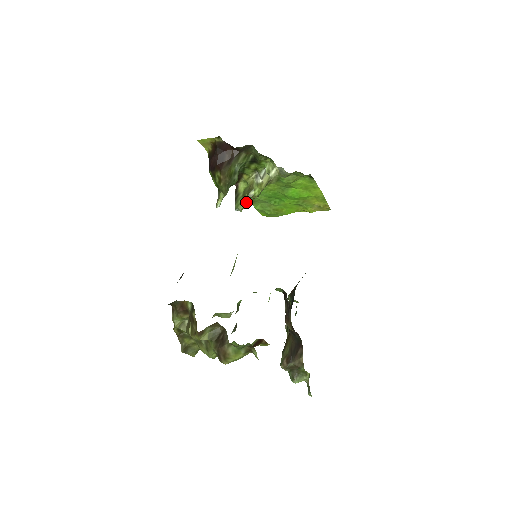
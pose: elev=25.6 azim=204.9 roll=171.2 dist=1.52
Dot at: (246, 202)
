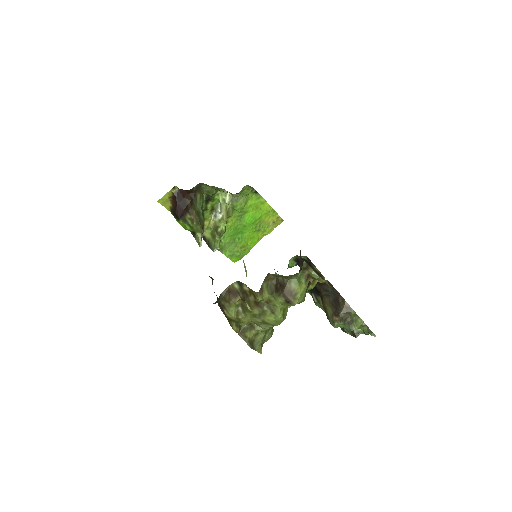
Dot at: (219, 239)
